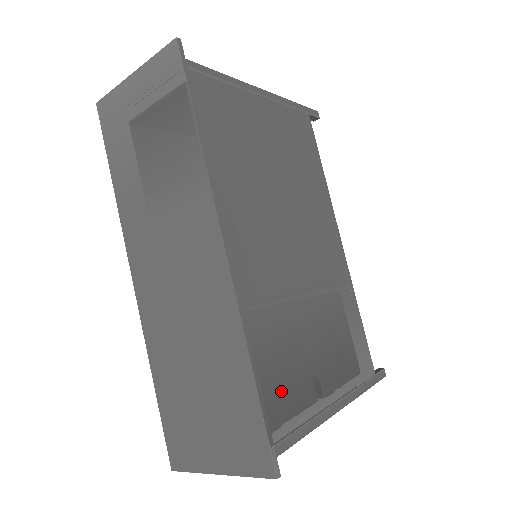
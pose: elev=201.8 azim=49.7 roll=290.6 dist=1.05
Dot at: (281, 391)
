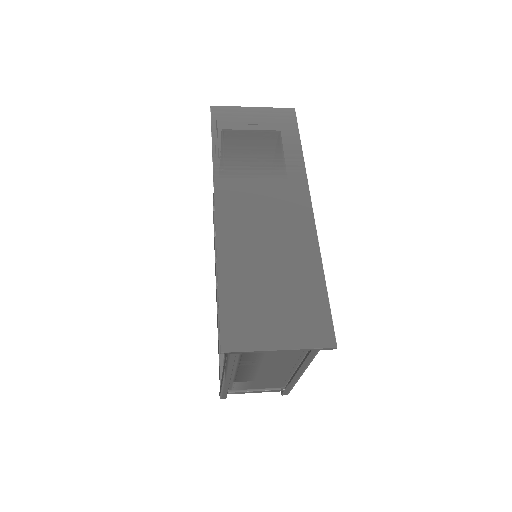
Dot at: occluded
